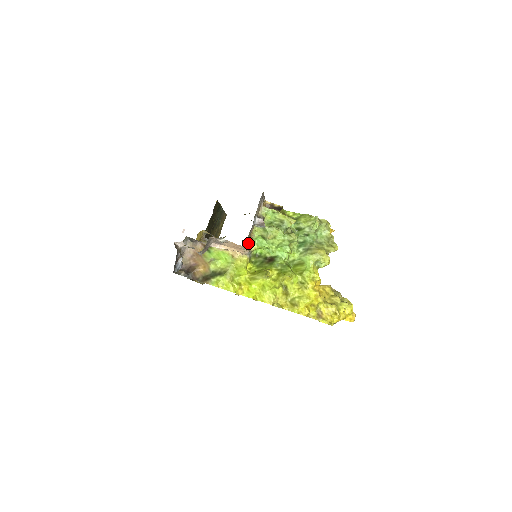
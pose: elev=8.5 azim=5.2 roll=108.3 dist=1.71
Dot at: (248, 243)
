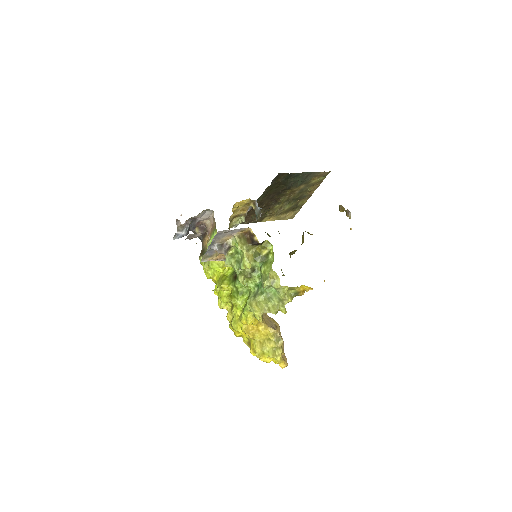
Dot at: (214, 256)
